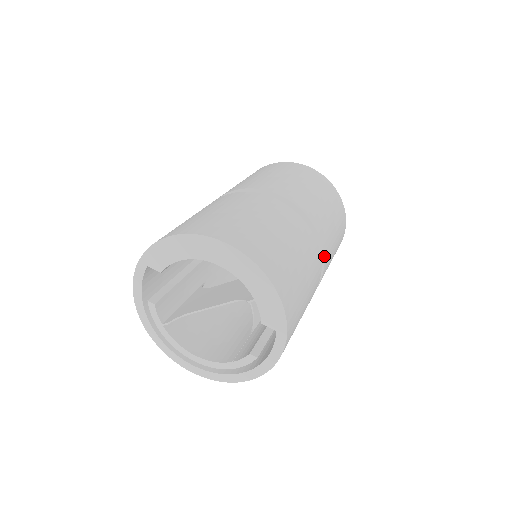
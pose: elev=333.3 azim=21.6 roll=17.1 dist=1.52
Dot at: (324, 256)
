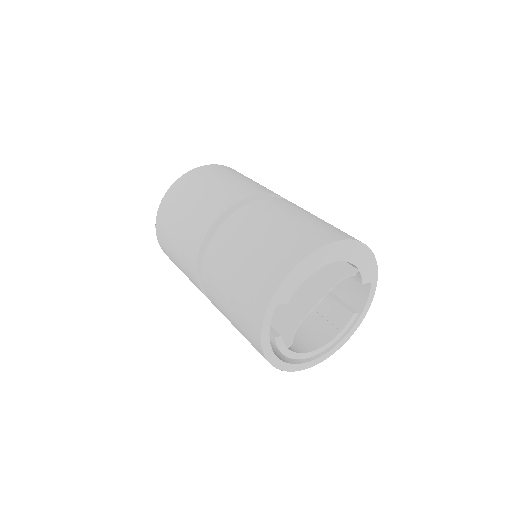
Dot at: occluded
